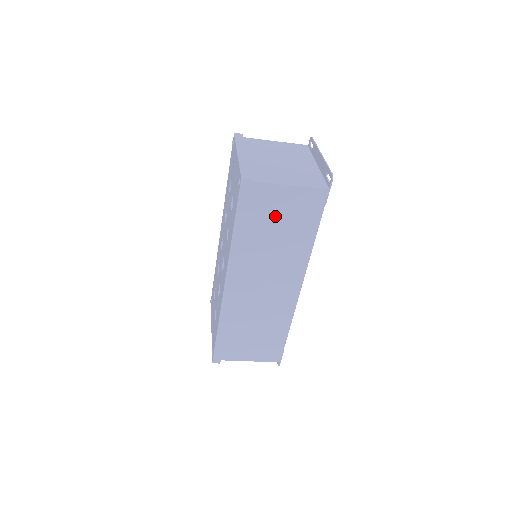
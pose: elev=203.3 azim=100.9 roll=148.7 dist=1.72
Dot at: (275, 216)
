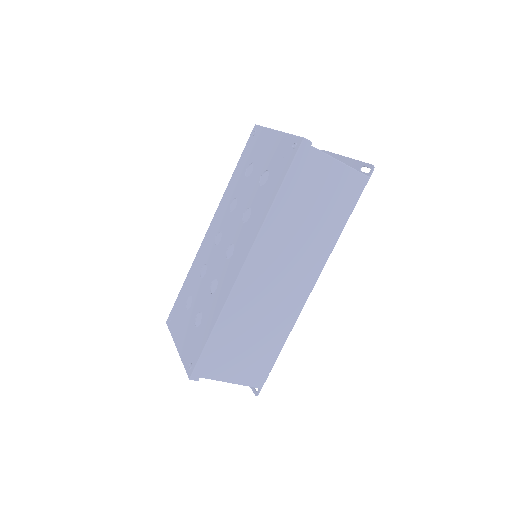
Dot at: (317, 193)
